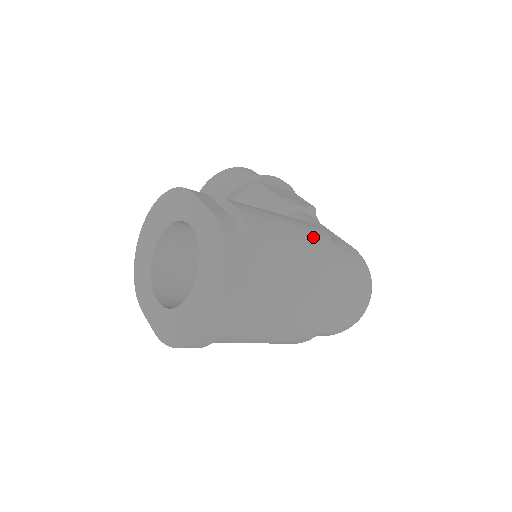
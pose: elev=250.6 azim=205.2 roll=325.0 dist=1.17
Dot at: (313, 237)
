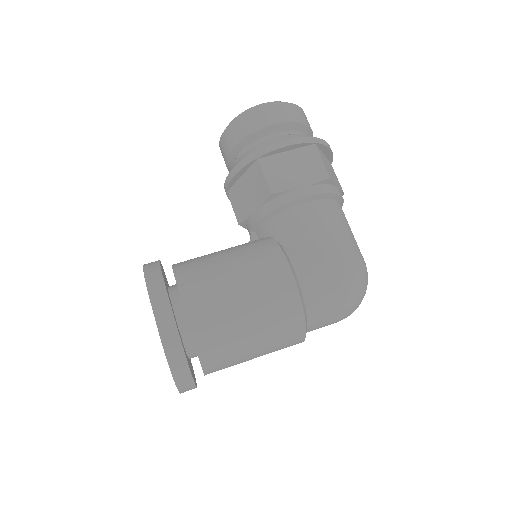
Dot at: (271, 303)
